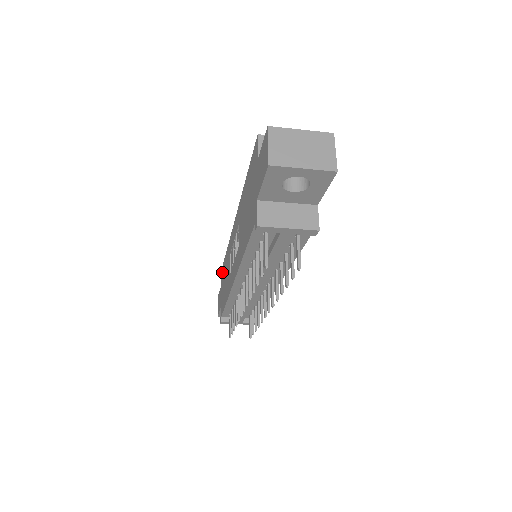
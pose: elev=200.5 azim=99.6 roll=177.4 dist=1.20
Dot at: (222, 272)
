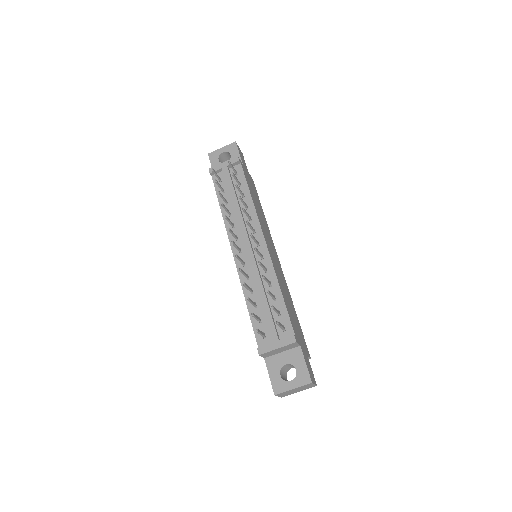
Dot at: occluded
